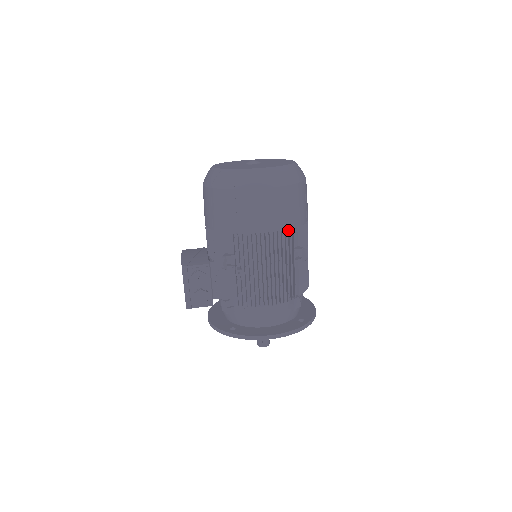
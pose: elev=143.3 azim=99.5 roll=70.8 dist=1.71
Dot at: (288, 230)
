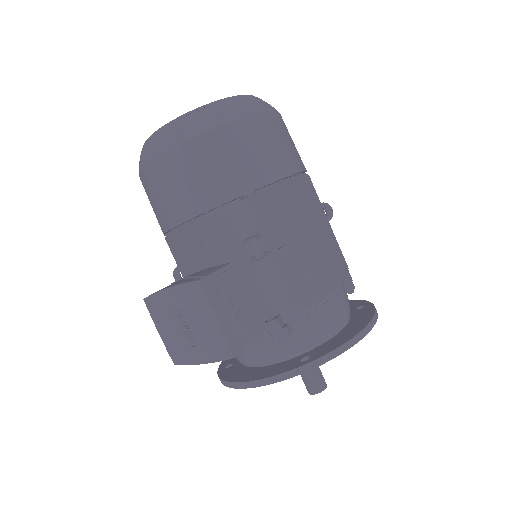
Dot at: occluded
